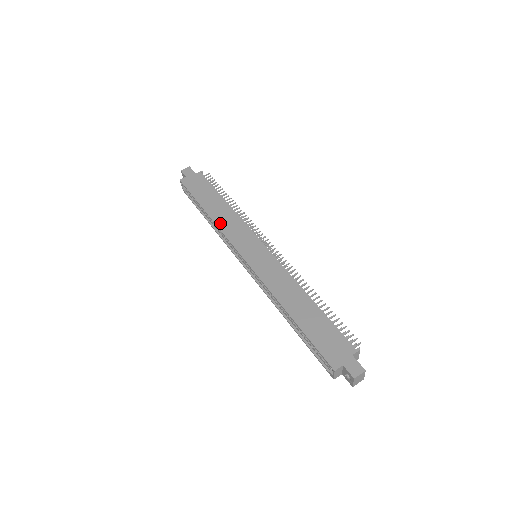
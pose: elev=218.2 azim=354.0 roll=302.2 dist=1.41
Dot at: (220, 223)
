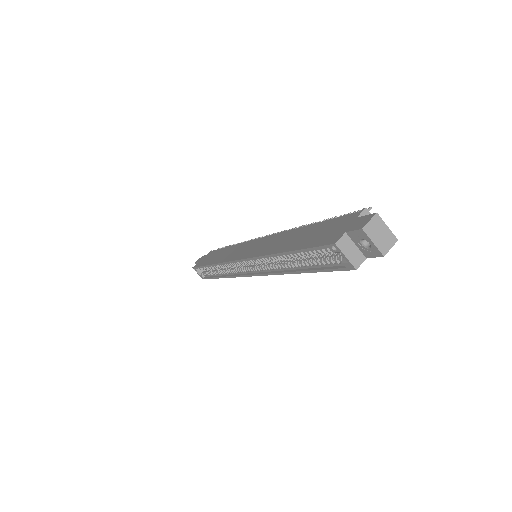
Dot at: (220, 260)
